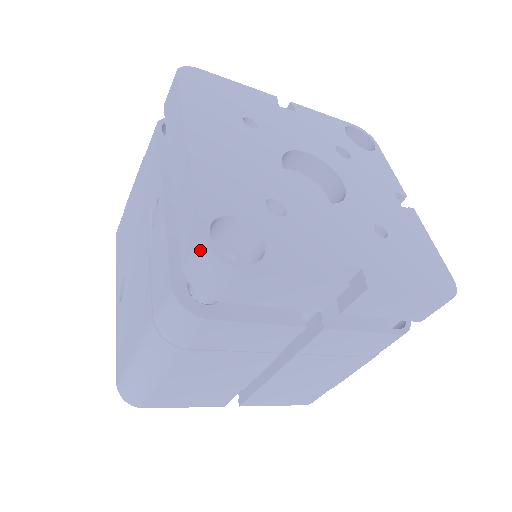
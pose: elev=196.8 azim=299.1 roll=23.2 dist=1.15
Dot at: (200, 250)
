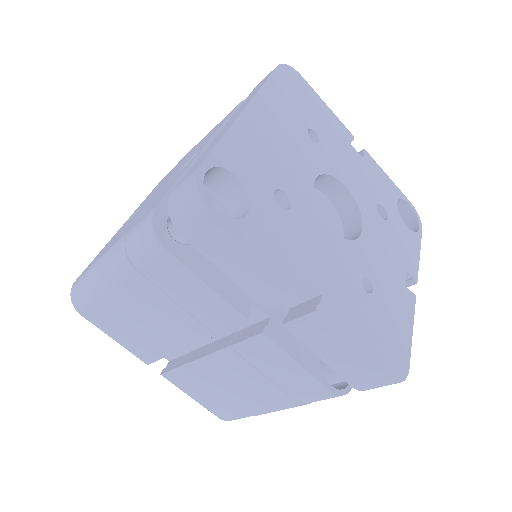
Dot at: (190, 179)
